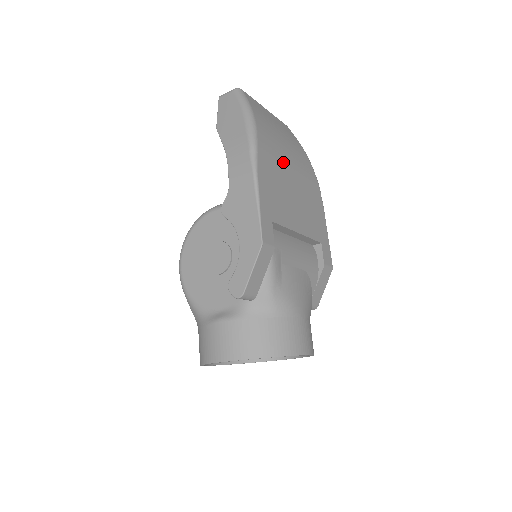
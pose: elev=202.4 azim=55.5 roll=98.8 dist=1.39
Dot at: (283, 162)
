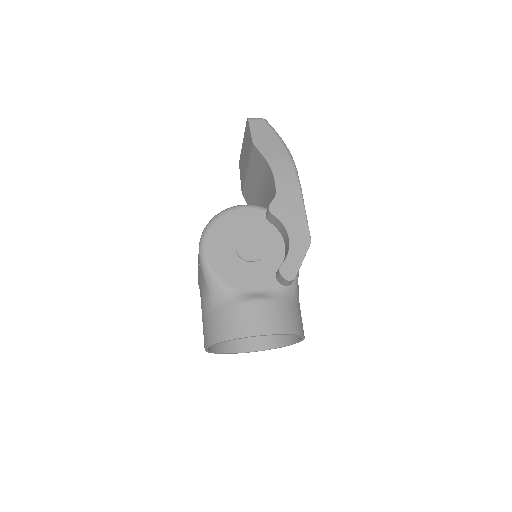
Dot at: occluded
